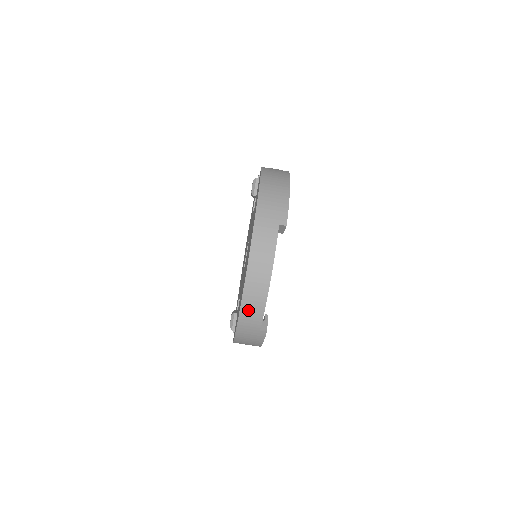
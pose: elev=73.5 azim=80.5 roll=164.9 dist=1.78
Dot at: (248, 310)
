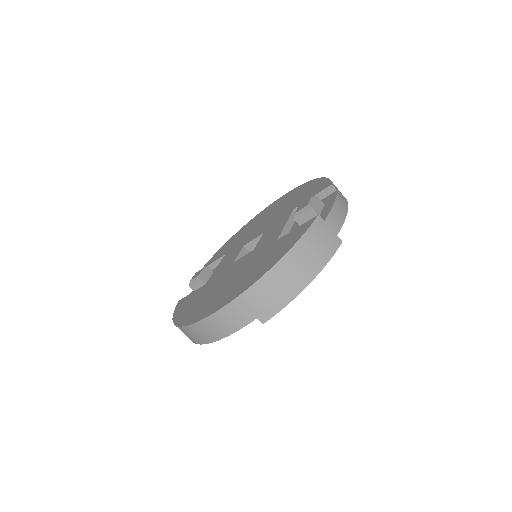
Dot at: (184, 332)
